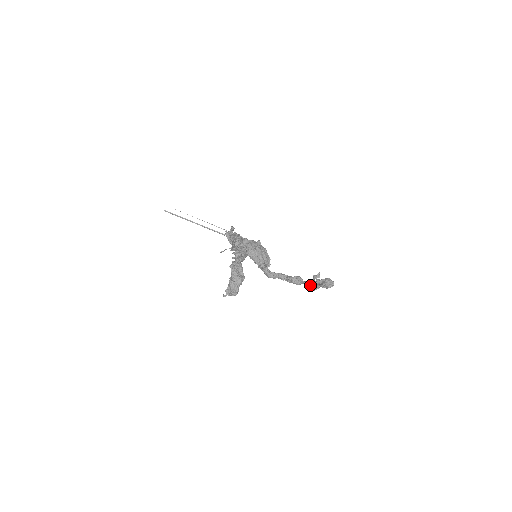
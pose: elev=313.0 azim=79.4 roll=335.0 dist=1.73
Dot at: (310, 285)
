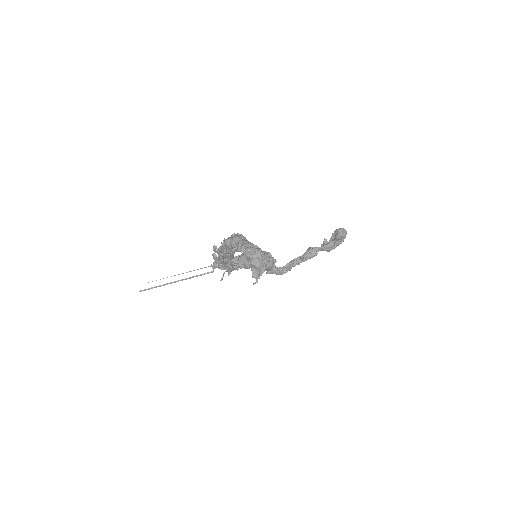
Dot at: (326, 245)
